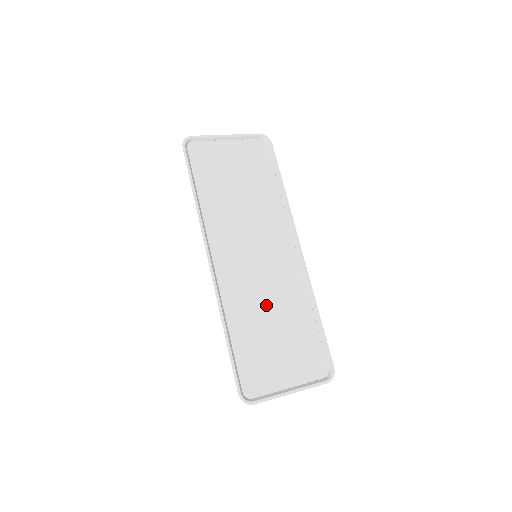
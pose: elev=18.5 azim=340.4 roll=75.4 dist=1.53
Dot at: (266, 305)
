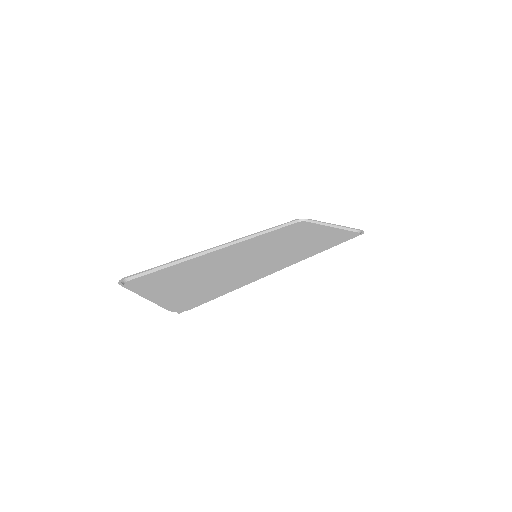
Dot at: (218, 269)
